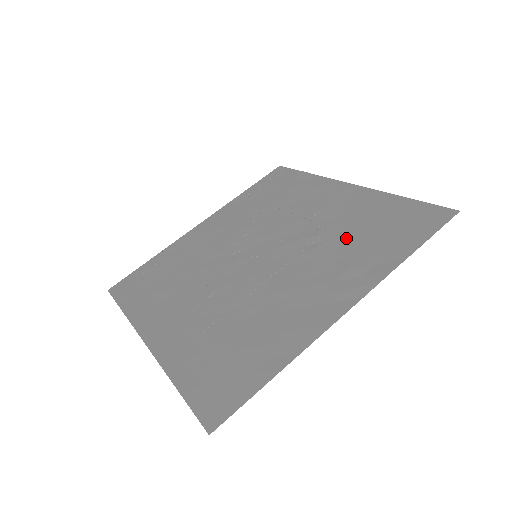
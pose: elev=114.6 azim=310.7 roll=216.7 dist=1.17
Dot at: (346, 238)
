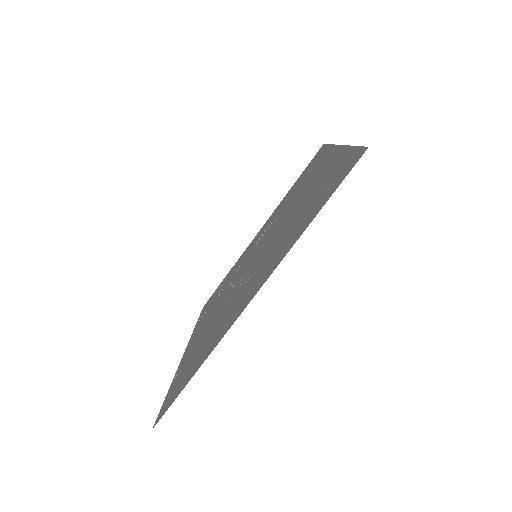
Dot at: (293, 194)
